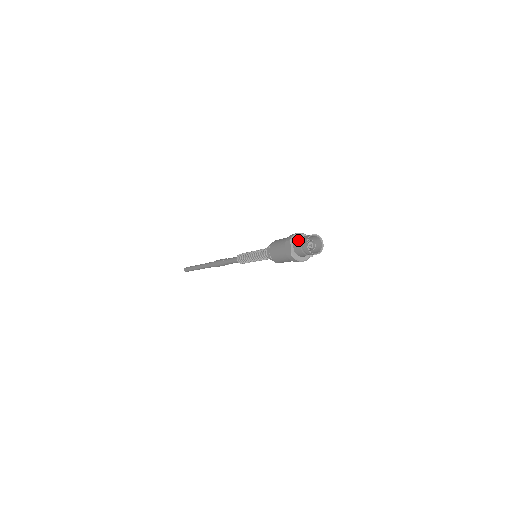
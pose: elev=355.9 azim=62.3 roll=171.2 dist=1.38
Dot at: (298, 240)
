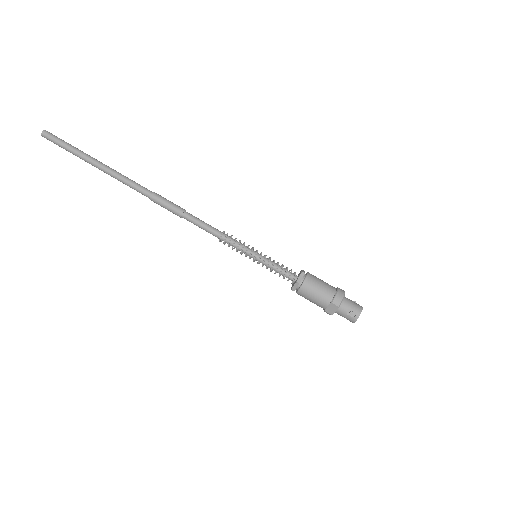
Dot at: (346, 308)
